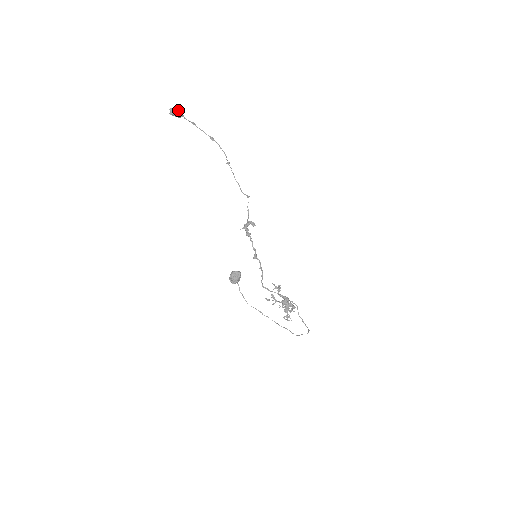
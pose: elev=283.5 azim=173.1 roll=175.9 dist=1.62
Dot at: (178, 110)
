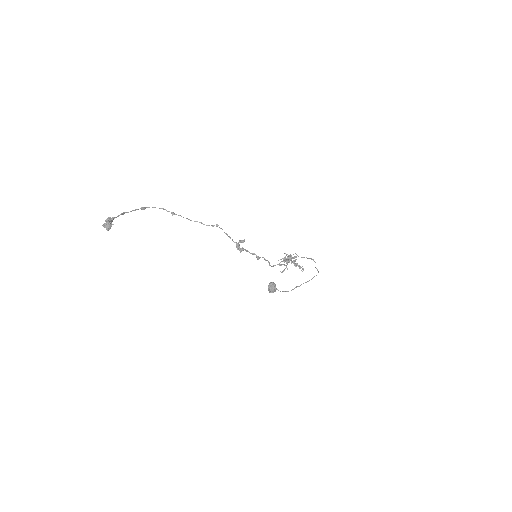
Dot at: (109, 220)
